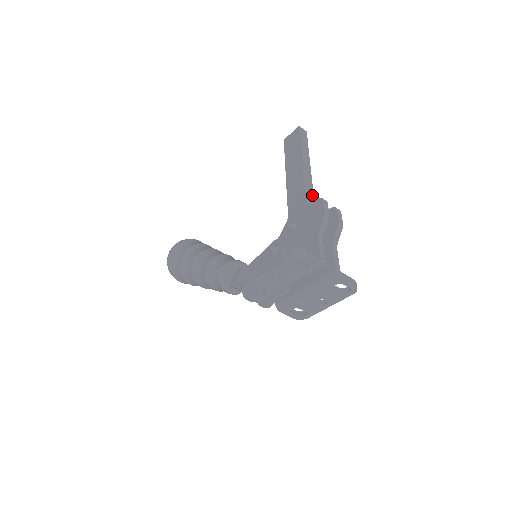
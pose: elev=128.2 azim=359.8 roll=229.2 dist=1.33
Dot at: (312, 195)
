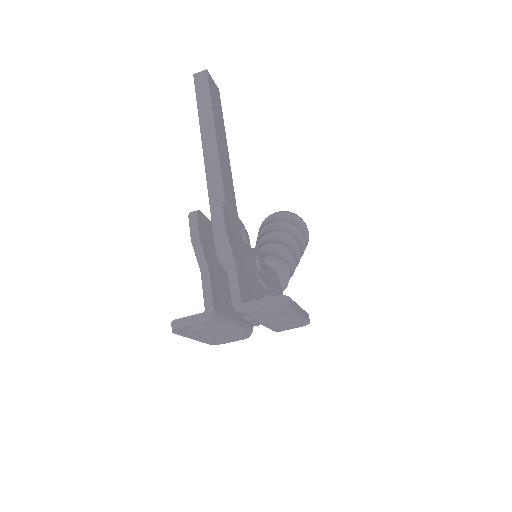
Dot at: (219, 181)
